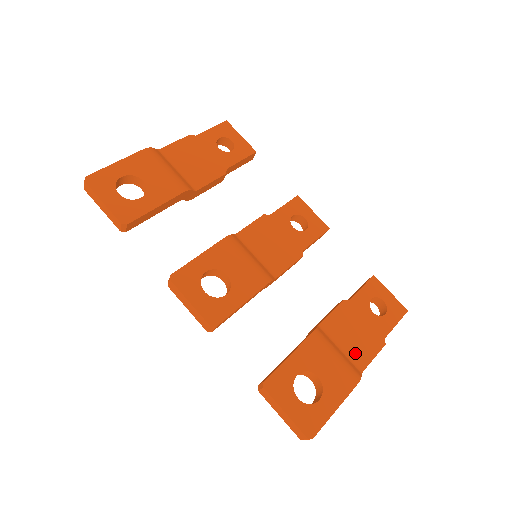
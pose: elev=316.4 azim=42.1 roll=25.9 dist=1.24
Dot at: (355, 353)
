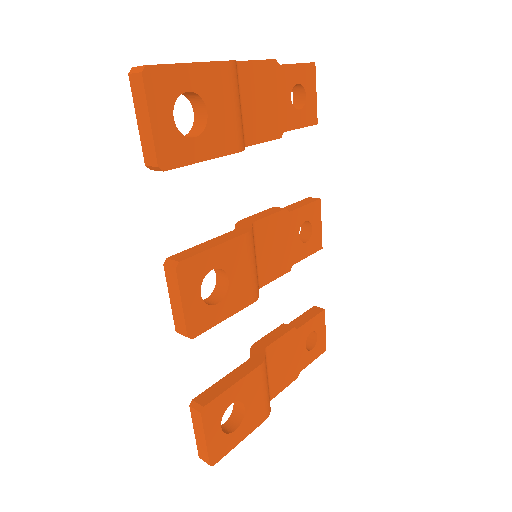
Dot at: (275, 382)
